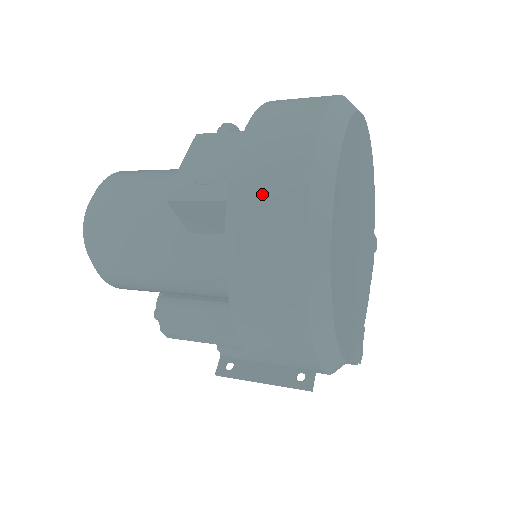
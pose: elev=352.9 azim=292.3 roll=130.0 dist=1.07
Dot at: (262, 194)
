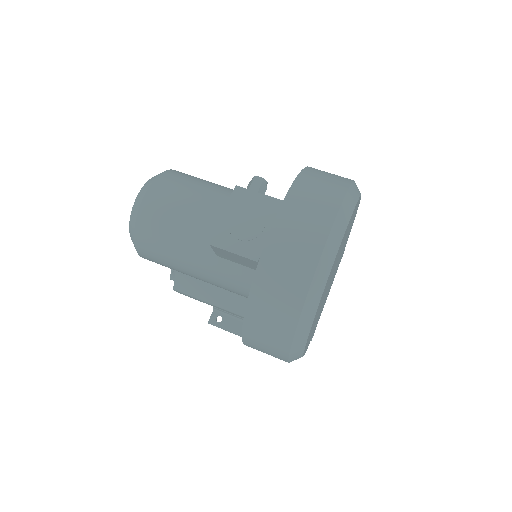
Dot at: (280, 274)
